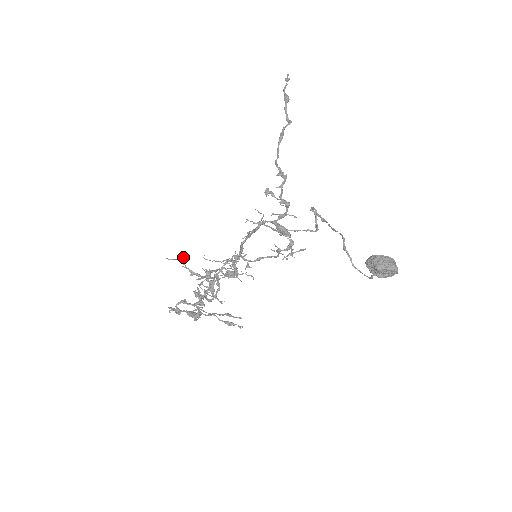
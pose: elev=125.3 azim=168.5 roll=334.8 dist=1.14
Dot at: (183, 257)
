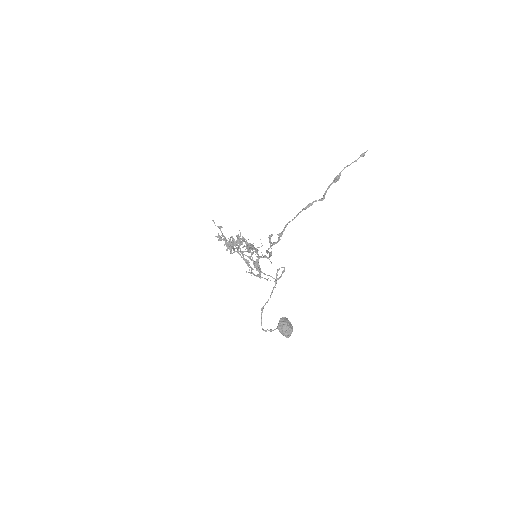
Dot at: (221, 227)
